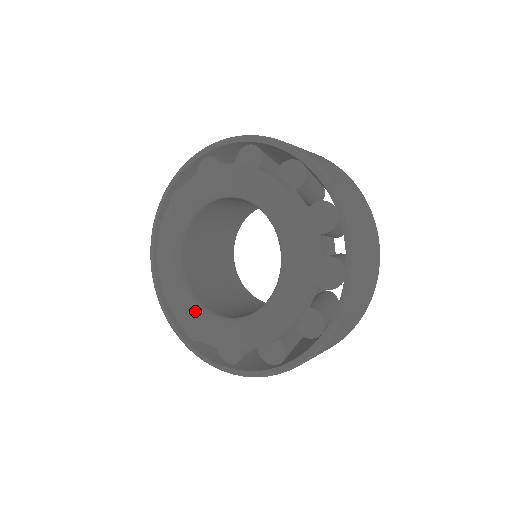
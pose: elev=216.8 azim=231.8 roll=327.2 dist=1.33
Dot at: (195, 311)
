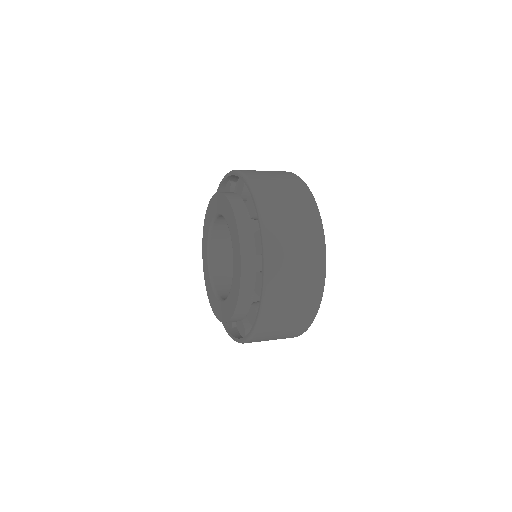
Dot at: (210, 287)
